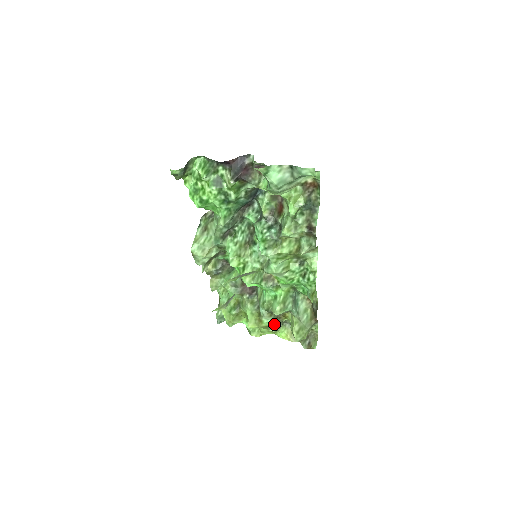
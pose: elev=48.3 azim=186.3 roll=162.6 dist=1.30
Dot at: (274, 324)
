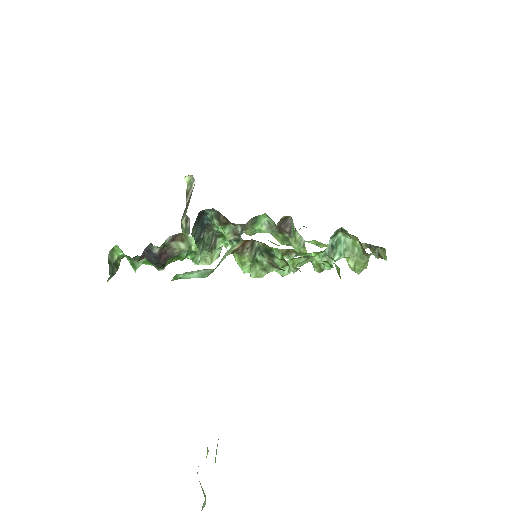
Dot at: occluded
